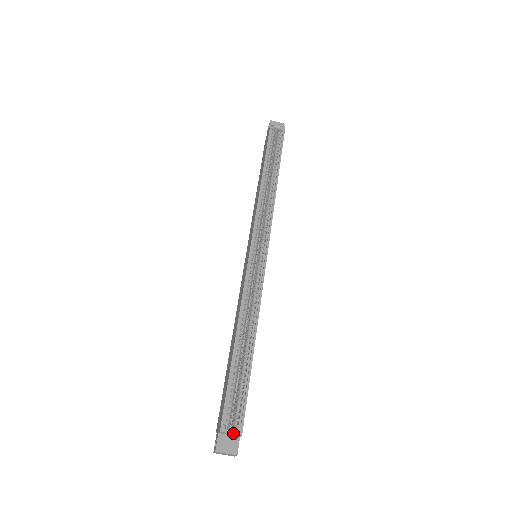
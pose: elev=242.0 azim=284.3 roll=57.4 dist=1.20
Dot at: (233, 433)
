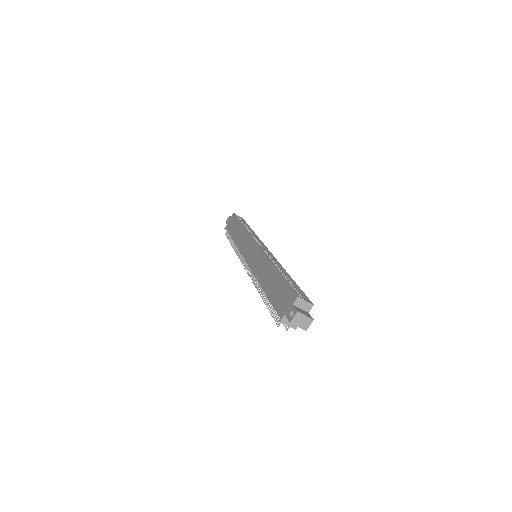
Dot at: (307, 301)
